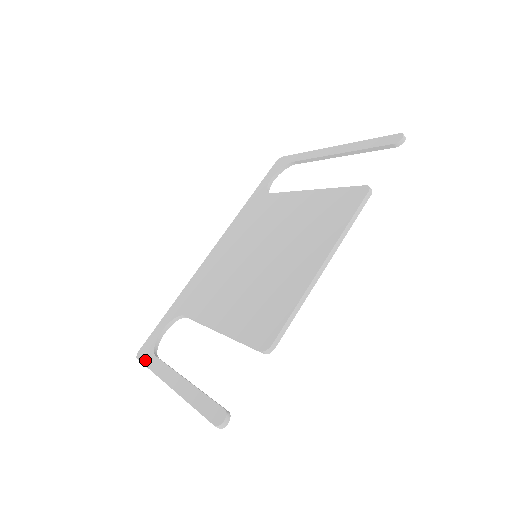
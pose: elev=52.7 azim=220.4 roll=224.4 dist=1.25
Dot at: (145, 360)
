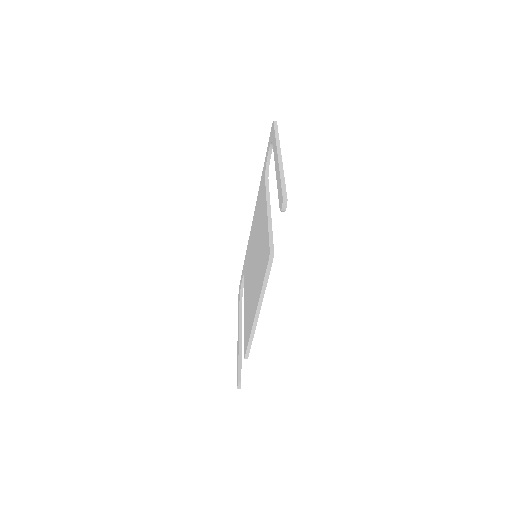
Dot at: (238, 299)
